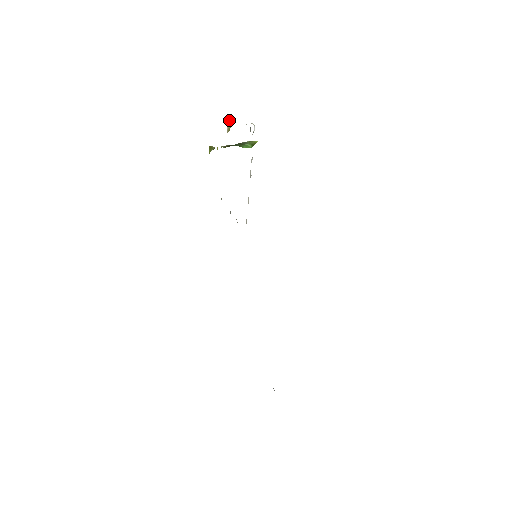
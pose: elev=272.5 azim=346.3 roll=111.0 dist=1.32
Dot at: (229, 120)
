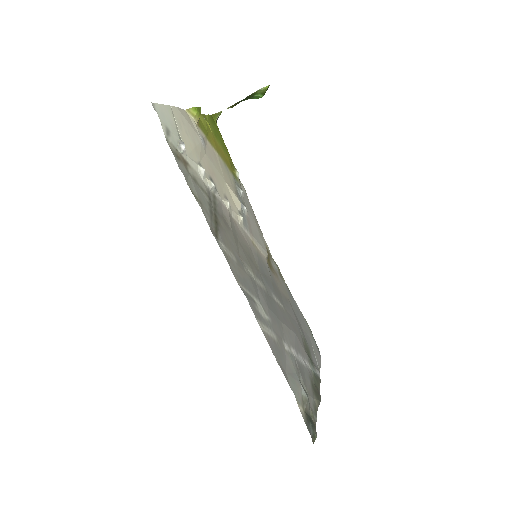
Dot at: (192, 109)
